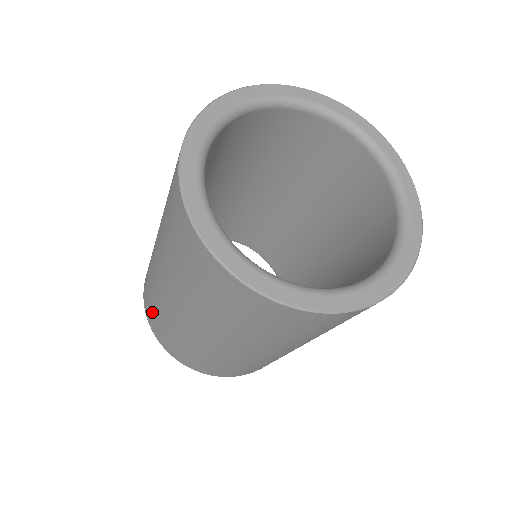
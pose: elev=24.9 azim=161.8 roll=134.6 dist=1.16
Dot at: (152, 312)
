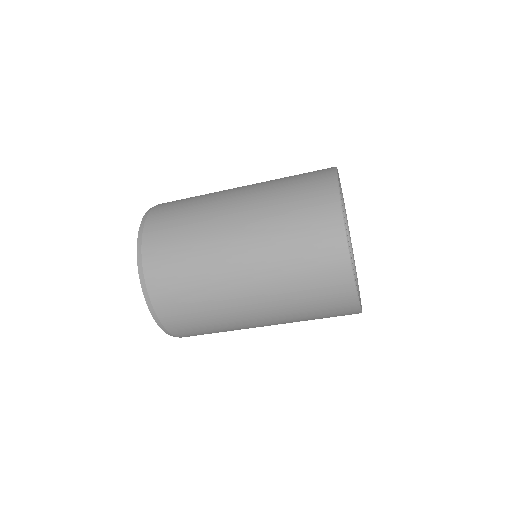
Dot at: (173, 217)
